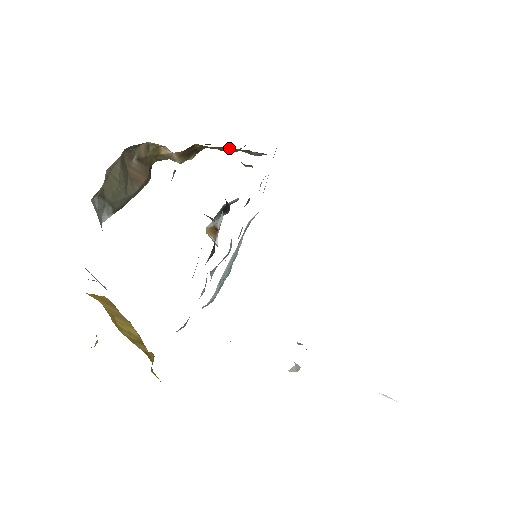
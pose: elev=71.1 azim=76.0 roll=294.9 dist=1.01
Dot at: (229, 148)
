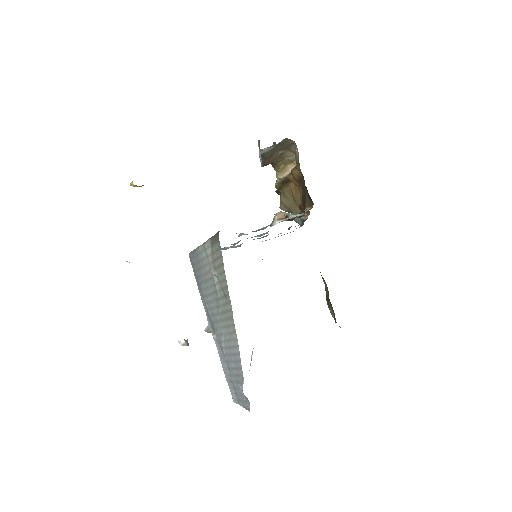
Dot at: (290, 203)
